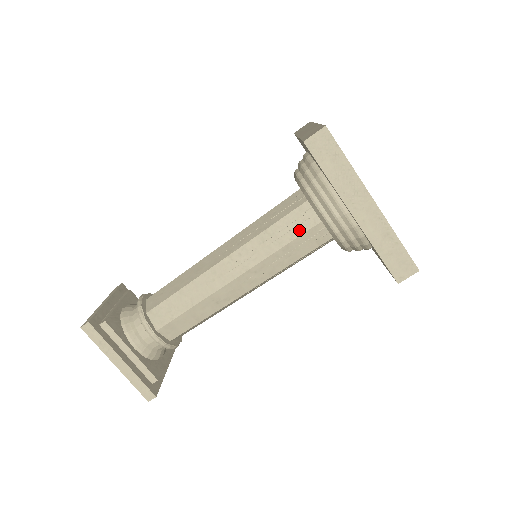
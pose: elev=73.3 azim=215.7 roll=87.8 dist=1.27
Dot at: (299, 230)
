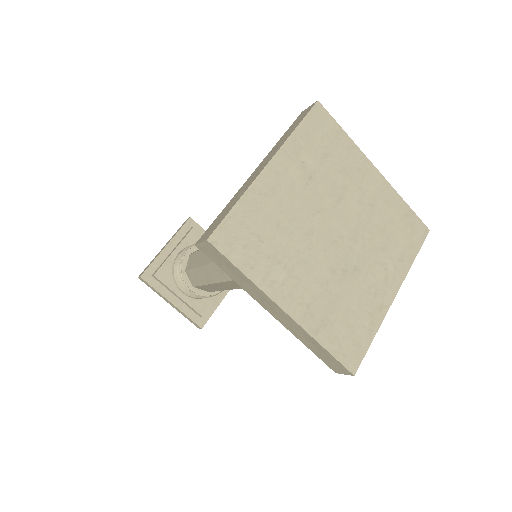
Dot at: occluded
